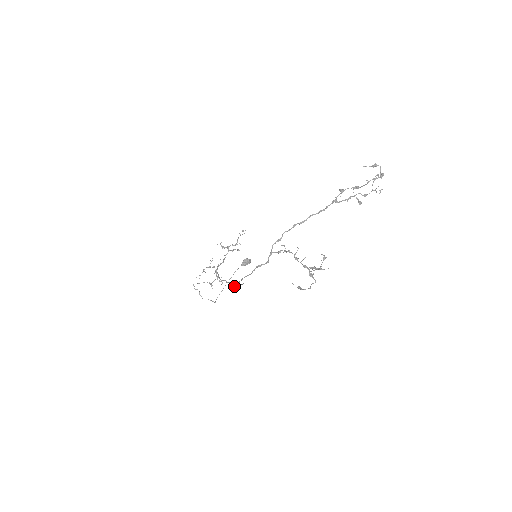
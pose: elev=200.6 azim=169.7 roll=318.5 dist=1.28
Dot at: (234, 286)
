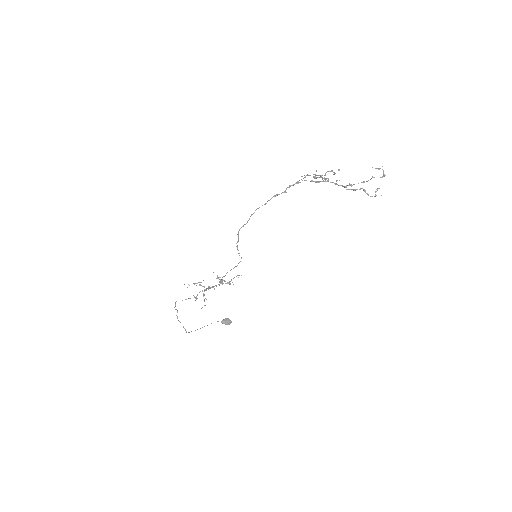
Dot at: (243, 225)
